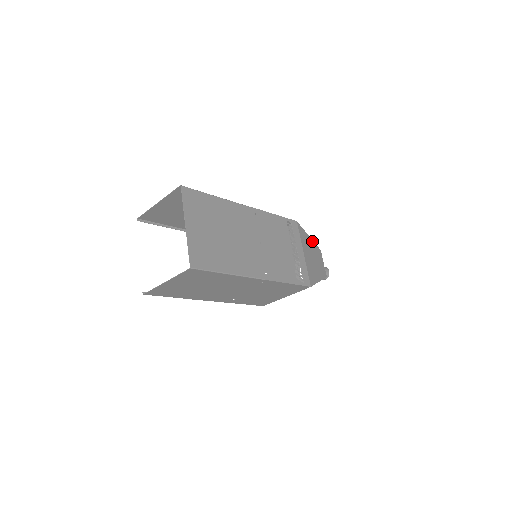
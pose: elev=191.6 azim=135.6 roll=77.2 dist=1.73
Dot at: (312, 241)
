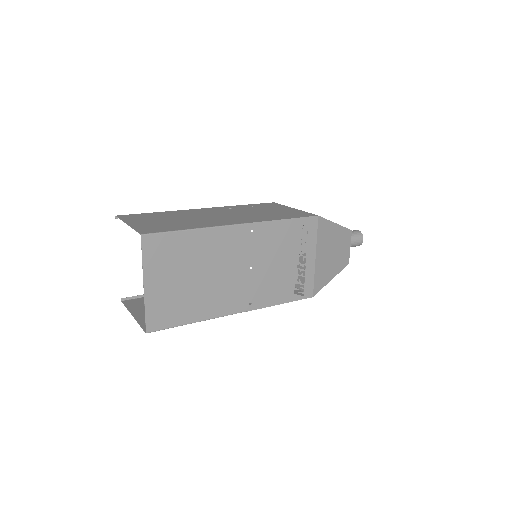
Dot at: (339, 227)
